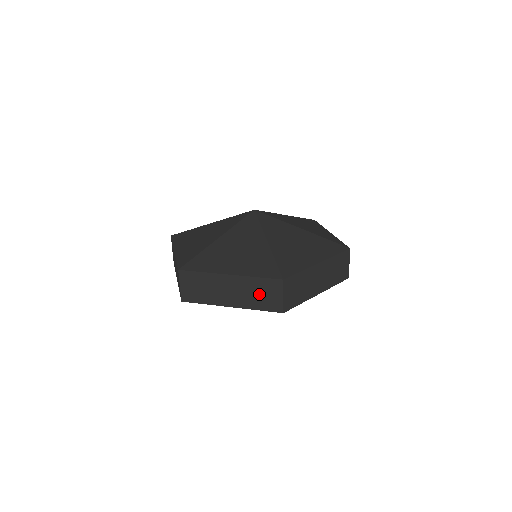
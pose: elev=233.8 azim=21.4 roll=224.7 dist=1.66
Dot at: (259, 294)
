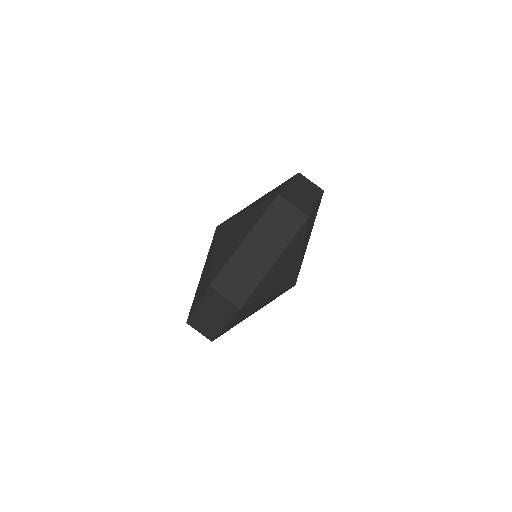
Dot at: (278, 226)
